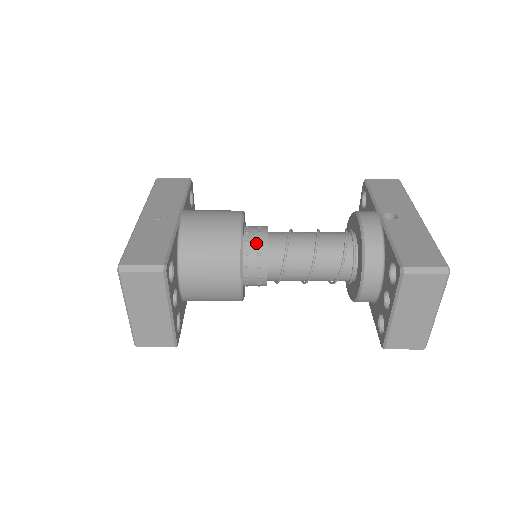
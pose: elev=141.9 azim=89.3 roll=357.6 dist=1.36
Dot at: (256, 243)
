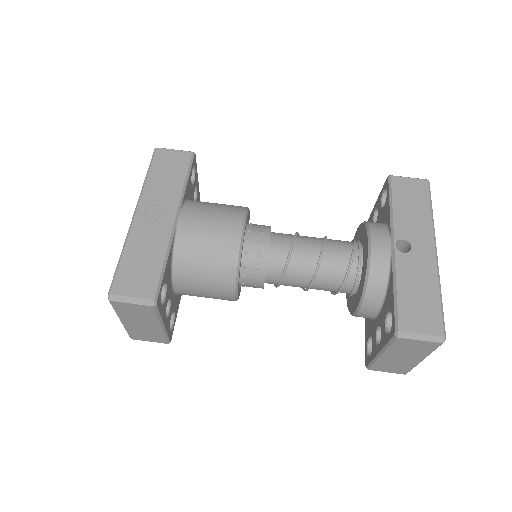
Dot at: (255, 256)
